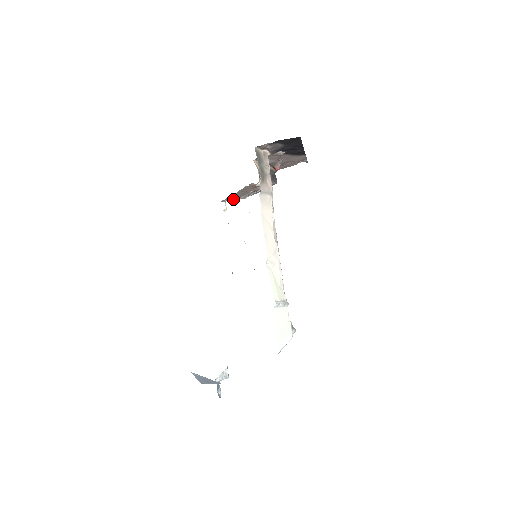
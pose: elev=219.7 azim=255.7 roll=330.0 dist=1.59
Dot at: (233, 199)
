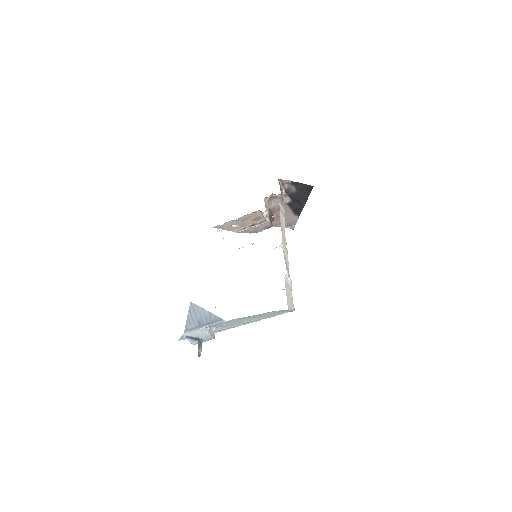
Dot at: (227, 229)
